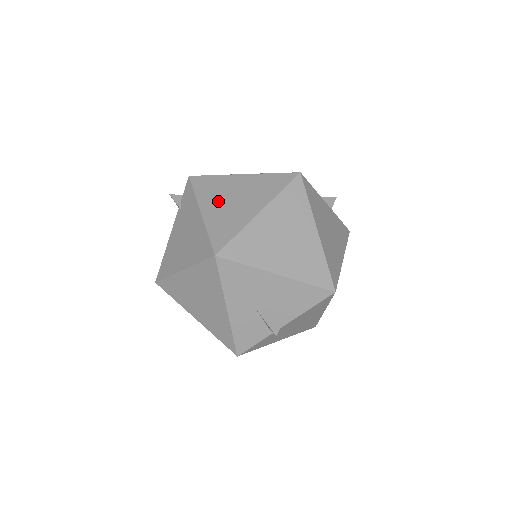
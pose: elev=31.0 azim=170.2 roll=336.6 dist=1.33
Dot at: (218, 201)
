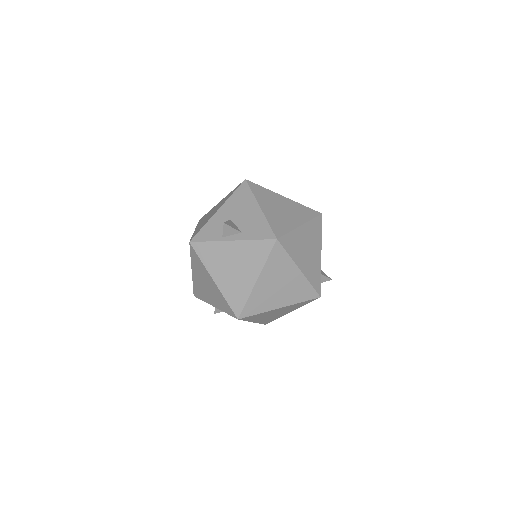
Dot at: occluded
